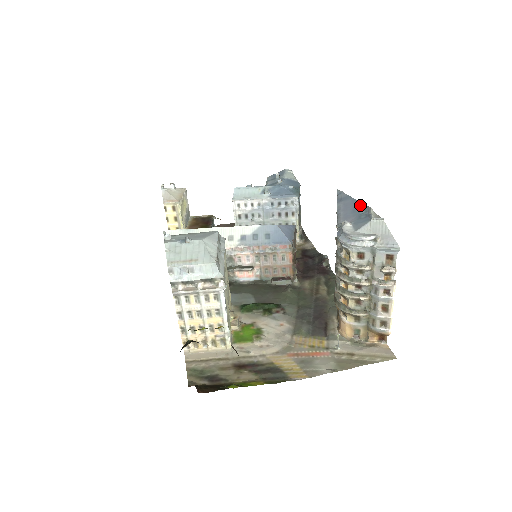
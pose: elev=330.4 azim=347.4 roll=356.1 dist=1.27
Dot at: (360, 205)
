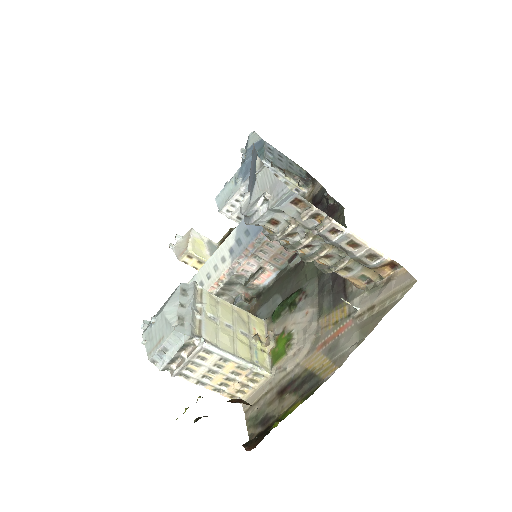
Dot at: (256, 158)
